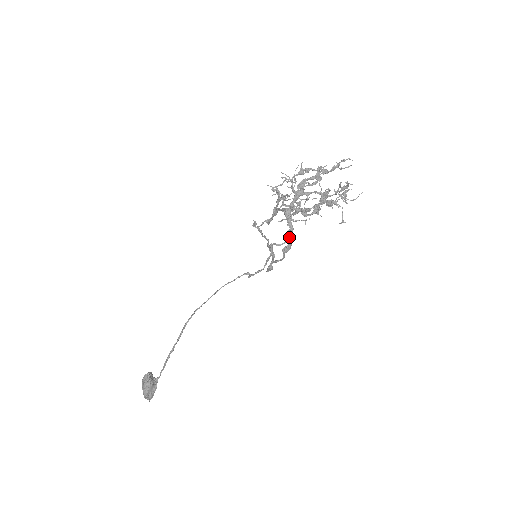
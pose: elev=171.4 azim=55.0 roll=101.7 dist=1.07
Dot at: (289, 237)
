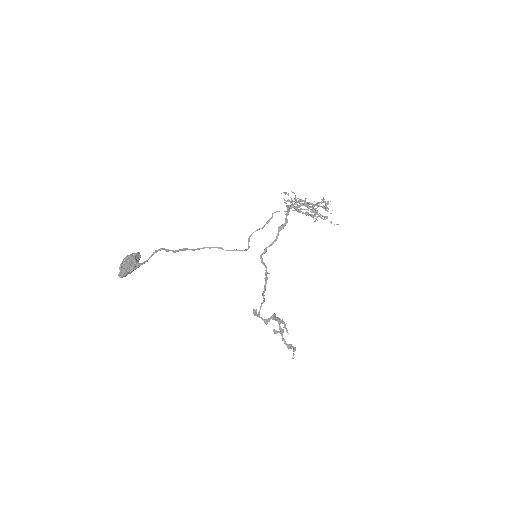
Dot at: (286, 211)
